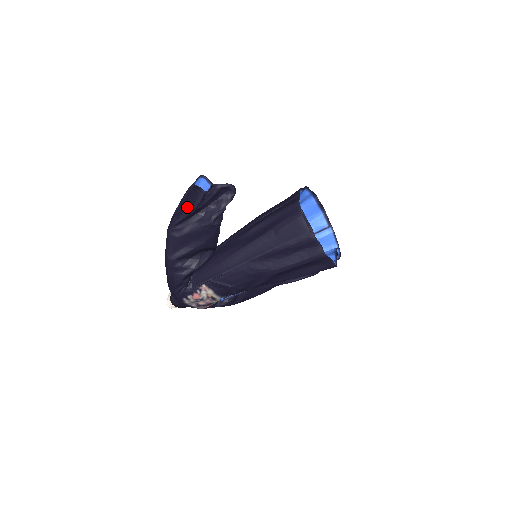
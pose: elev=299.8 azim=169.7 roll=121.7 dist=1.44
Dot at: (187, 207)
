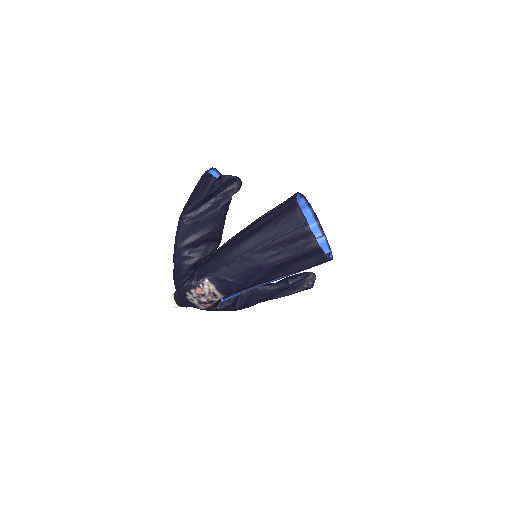
Dot at: (198, 195)
